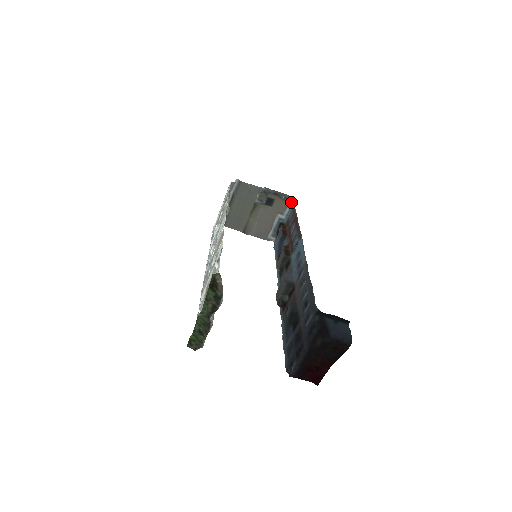
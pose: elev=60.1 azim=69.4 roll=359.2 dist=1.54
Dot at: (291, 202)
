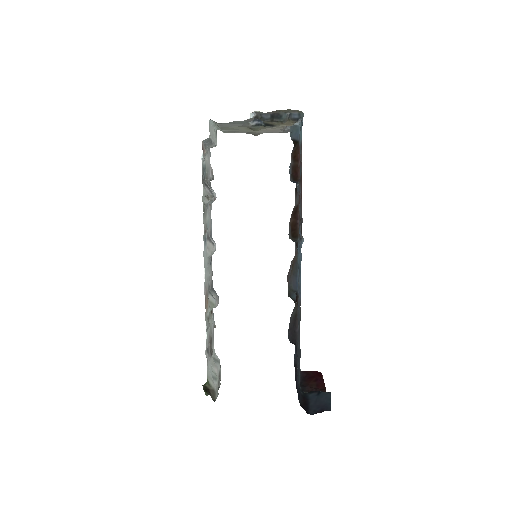
Dot at: (301, 119)
